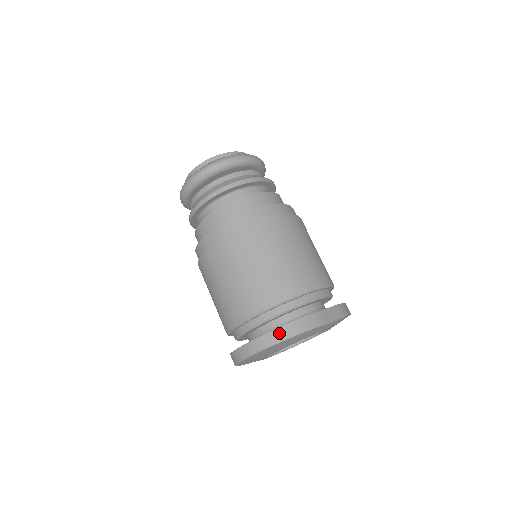
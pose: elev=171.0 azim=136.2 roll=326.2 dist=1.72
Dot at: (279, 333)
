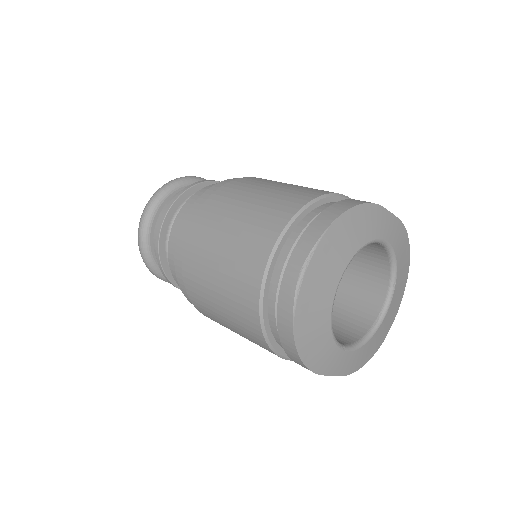
Dot at: (327, 214)
